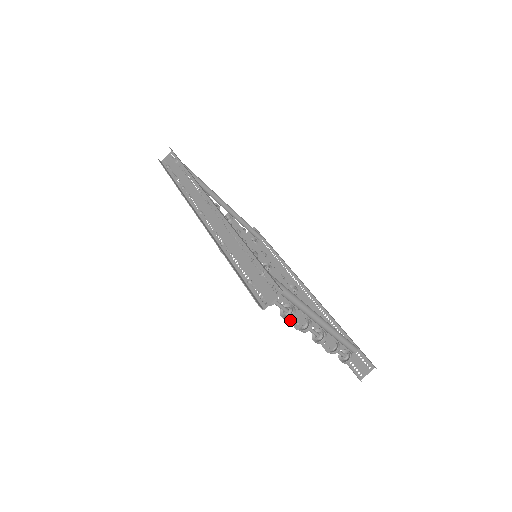
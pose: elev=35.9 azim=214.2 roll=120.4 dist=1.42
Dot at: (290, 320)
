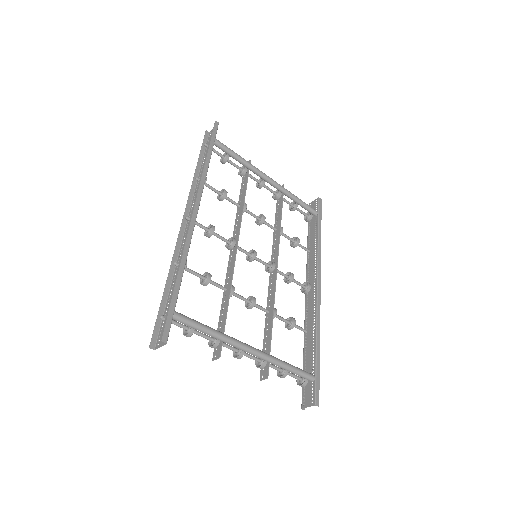
Dot at: (214, 349)
